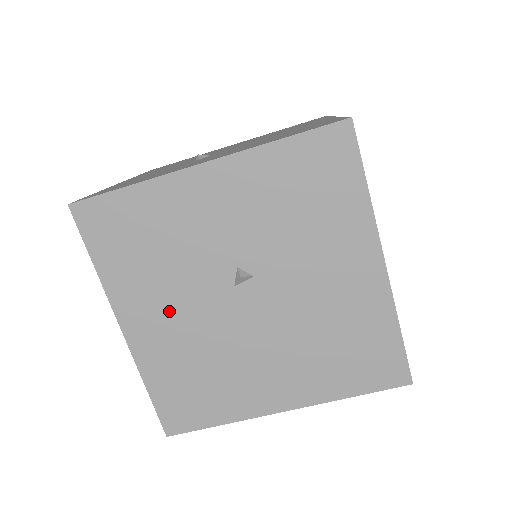
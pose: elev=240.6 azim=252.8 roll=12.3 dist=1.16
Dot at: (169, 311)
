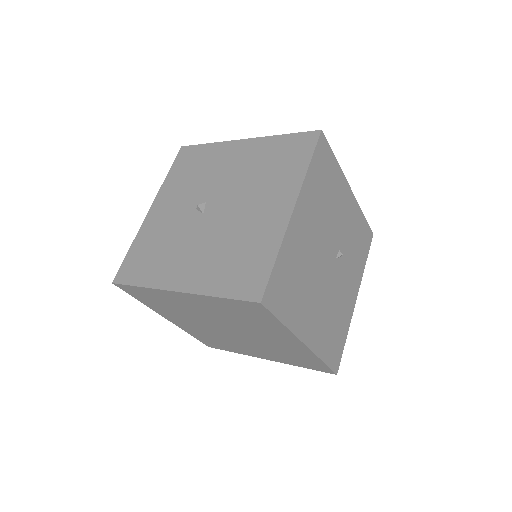
Dot at: (189, 256)
